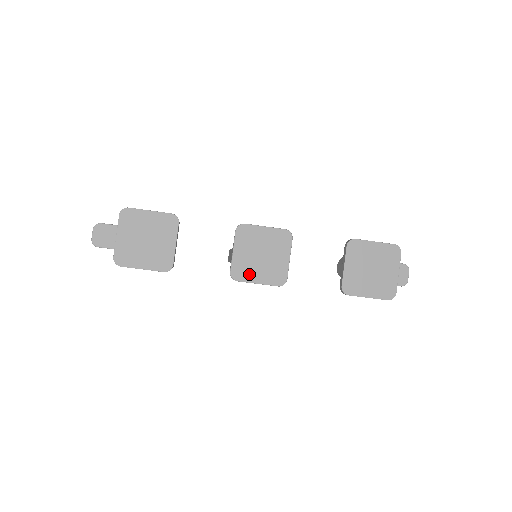
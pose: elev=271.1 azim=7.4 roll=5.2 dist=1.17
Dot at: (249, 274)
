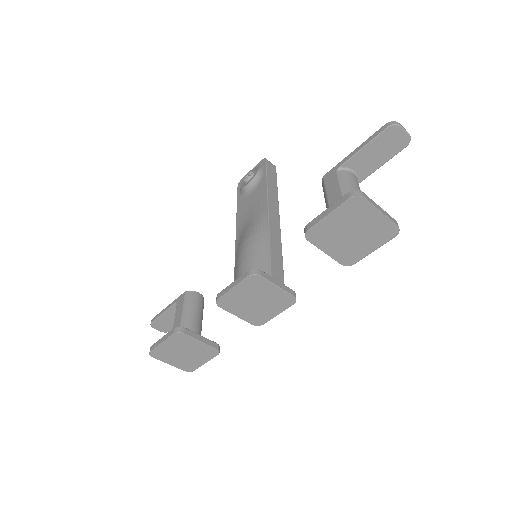
Dot at: (265, 316)
